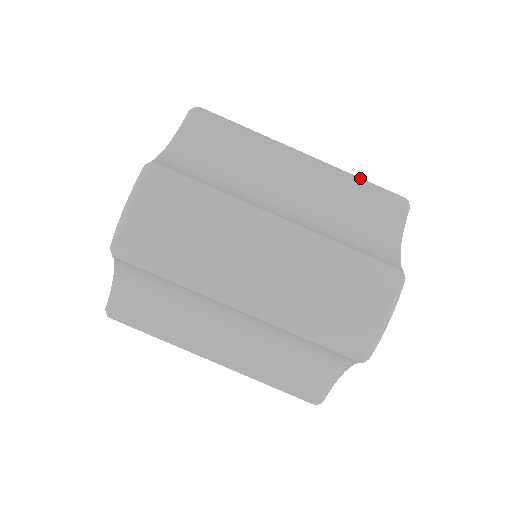
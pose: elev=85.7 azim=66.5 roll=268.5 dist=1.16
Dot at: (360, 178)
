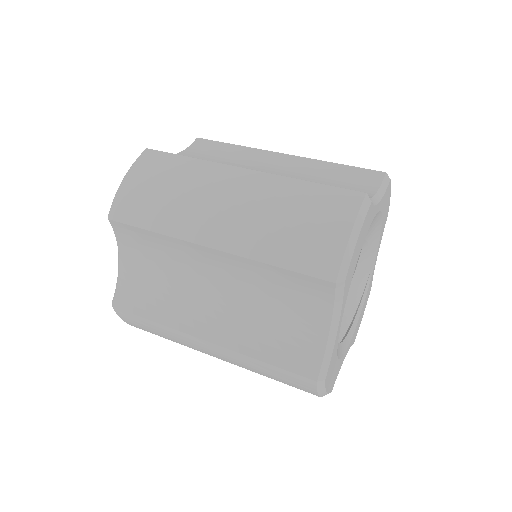
Dot at: occluded
